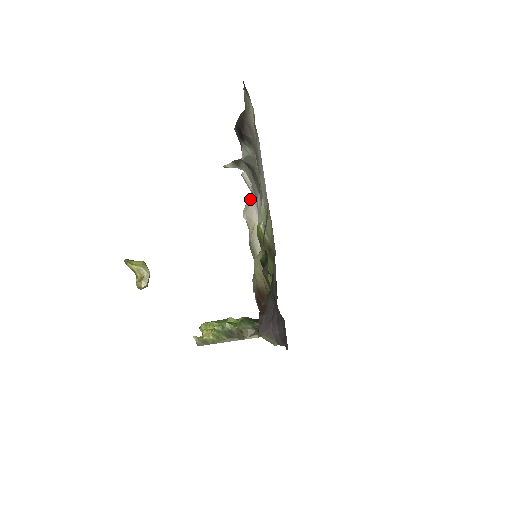
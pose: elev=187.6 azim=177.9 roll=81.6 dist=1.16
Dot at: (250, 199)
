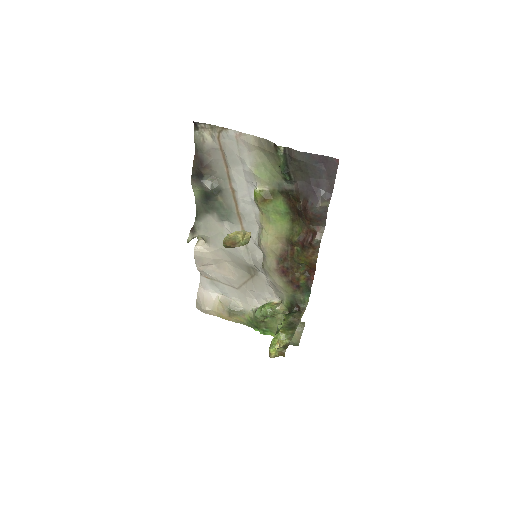
Dot at: (200, 293)
